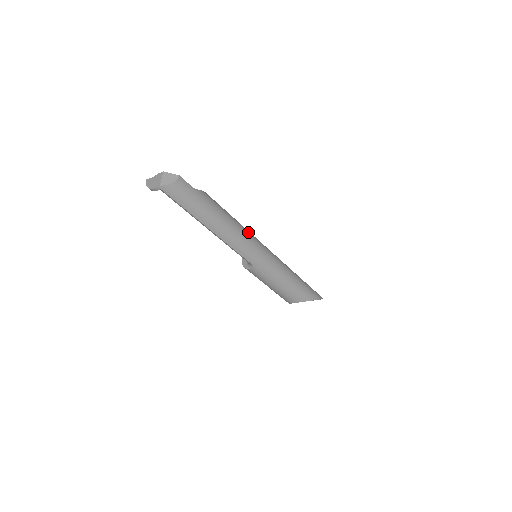
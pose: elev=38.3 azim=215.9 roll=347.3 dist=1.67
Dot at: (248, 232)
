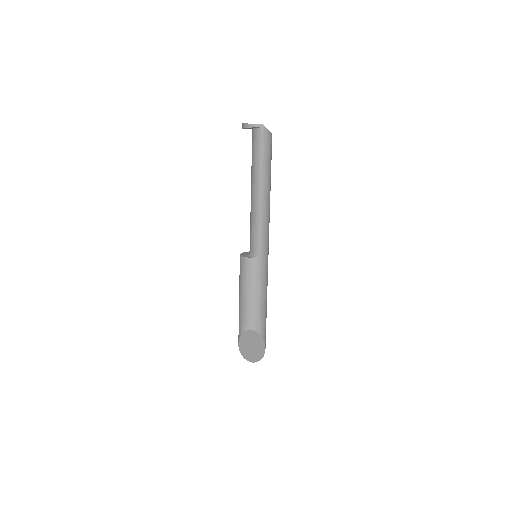
Dot at: occluded
